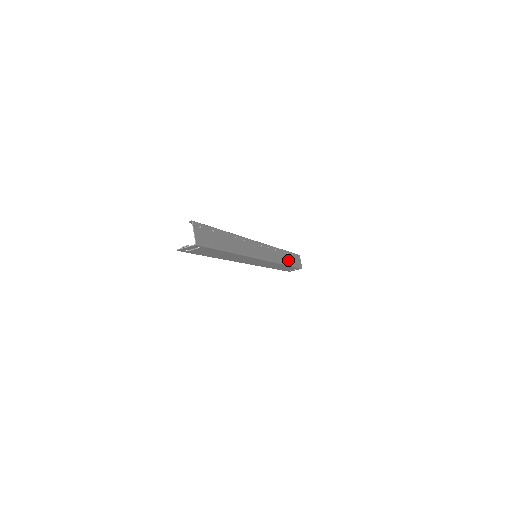
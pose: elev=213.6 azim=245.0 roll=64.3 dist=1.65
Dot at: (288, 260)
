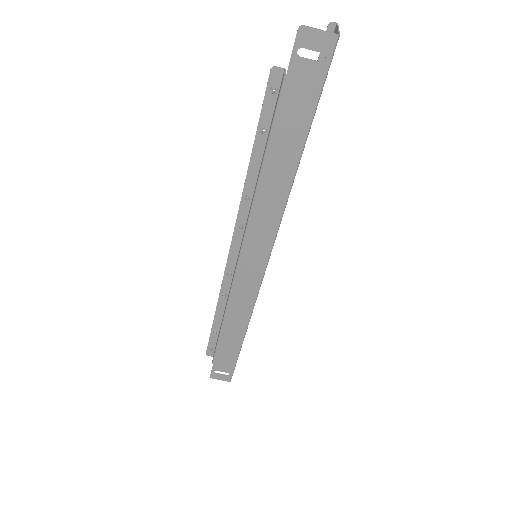
Dot at: occluded
